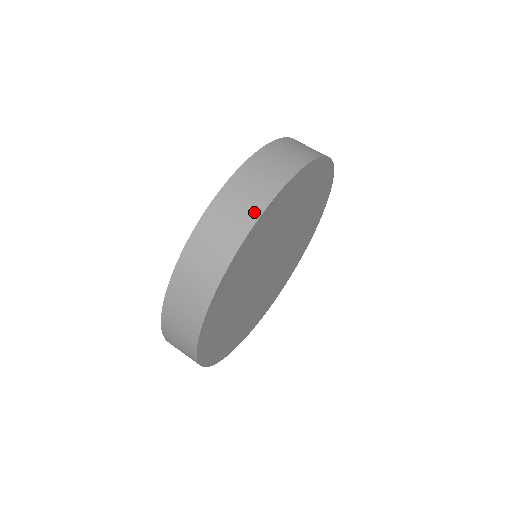
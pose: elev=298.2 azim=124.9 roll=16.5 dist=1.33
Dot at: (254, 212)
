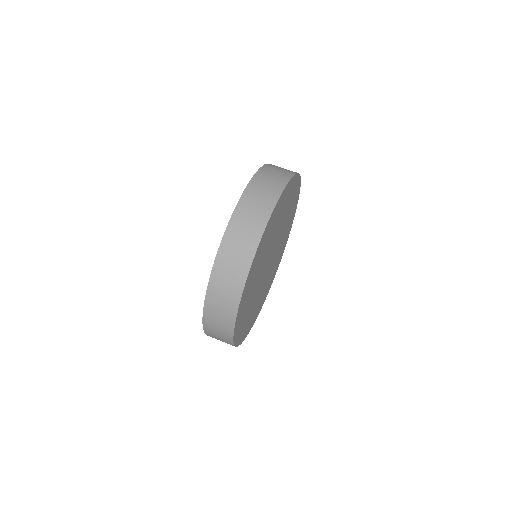
Dot at: (290, 173)
